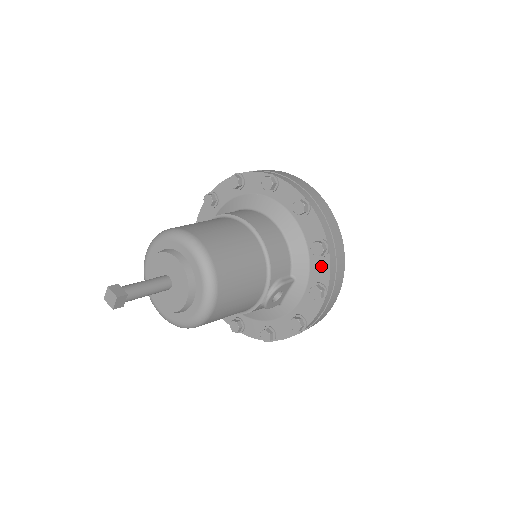
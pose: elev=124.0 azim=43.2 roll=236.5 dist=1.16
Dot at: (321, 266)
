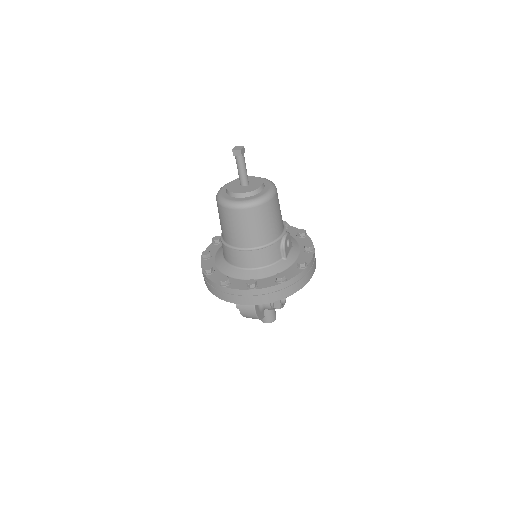
Dot at: (305, 241)
